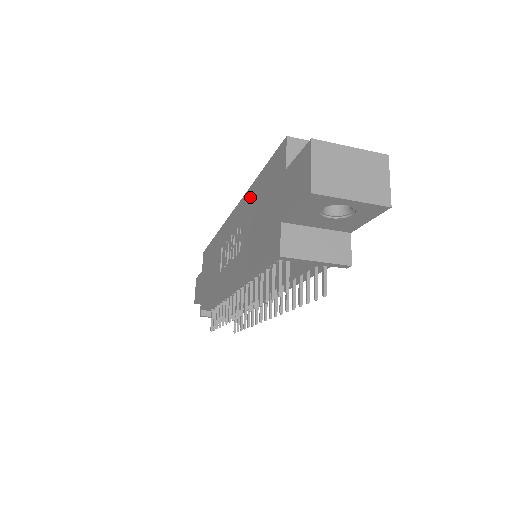
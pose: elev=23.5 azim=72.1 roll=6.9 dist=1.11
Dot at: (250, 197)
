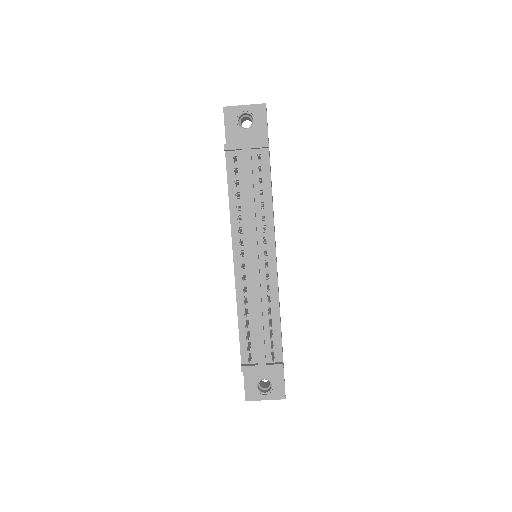
Dot at: occluded
